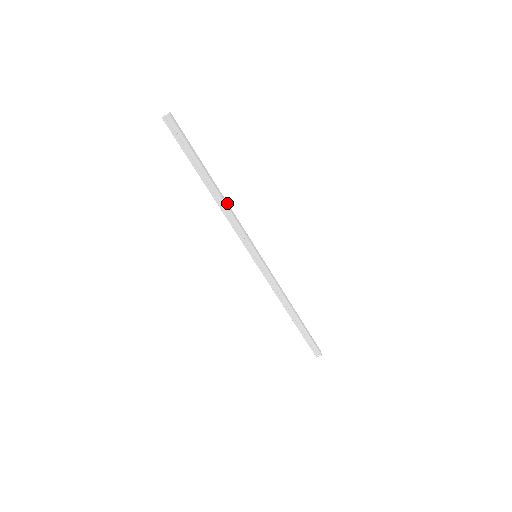
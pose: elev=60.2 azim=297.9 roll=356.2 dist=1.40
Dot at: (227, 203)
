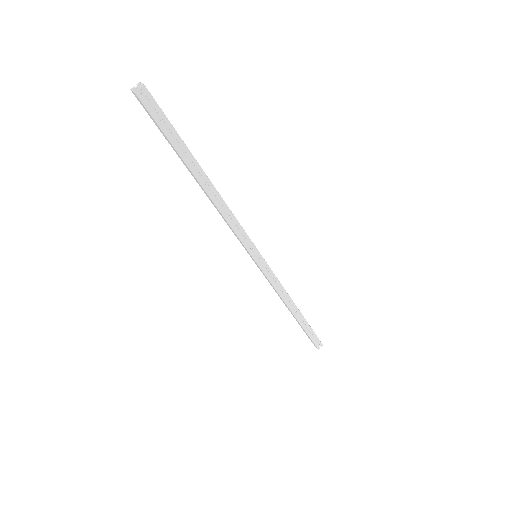
Dot at: occluded
